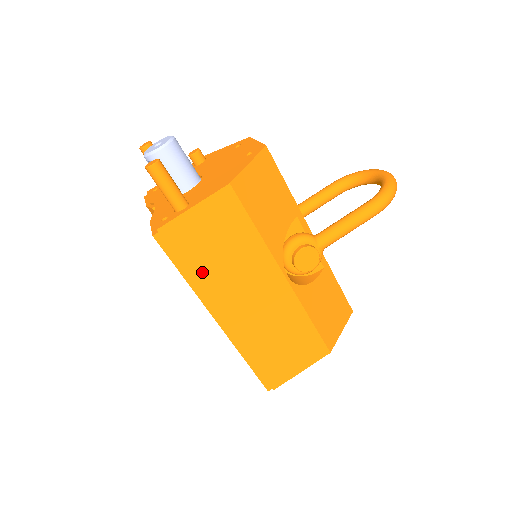
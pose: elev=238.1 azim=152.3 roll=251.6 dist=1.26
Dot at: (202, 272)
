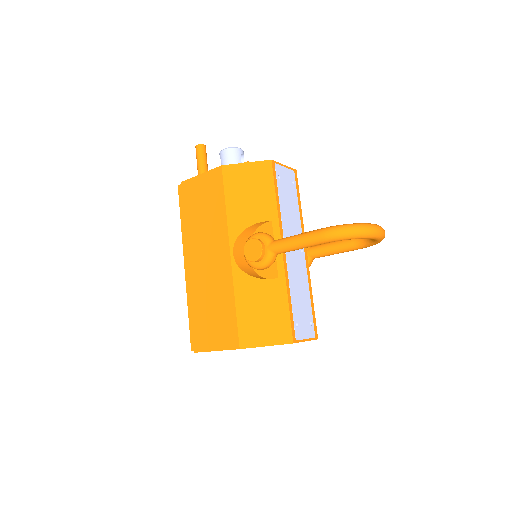
Dot at: (190, 222)
